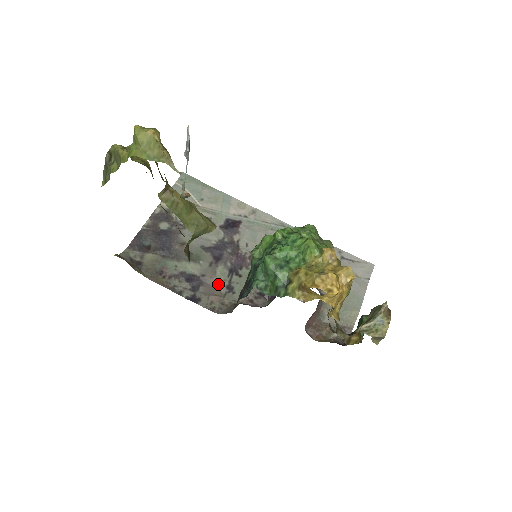
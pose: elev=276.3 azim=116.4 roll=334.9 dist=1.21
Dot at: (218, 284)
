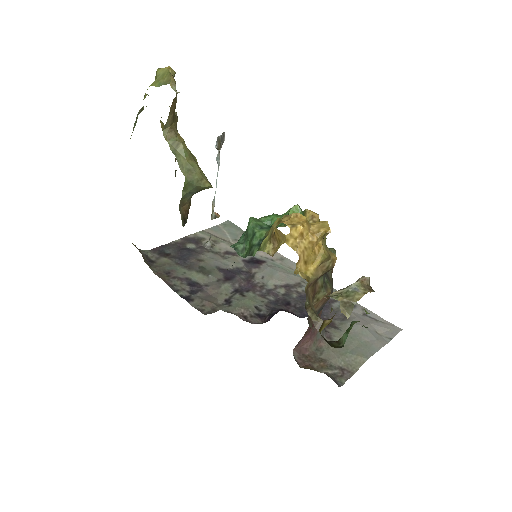
Dot at: (218, 296)
